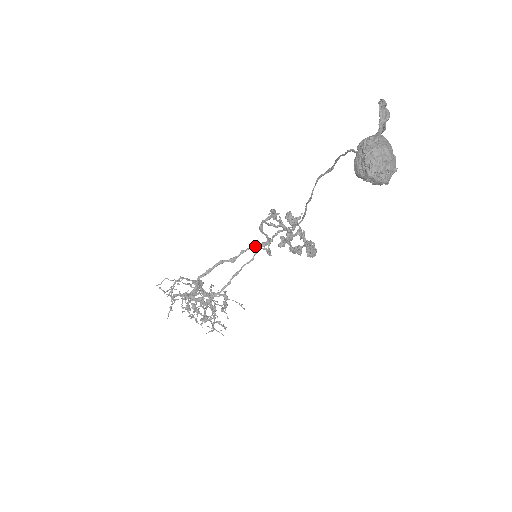
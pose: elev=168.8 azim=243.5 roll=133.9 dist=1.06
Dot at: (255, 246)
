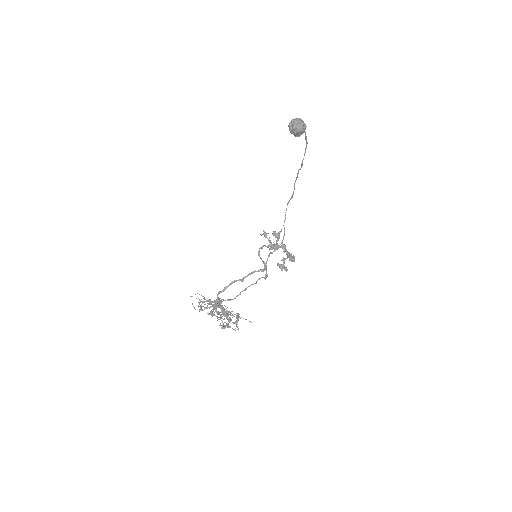
Dot at: (256, 271)
